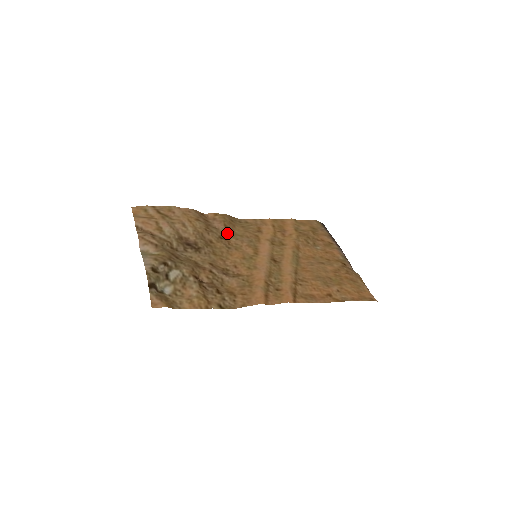
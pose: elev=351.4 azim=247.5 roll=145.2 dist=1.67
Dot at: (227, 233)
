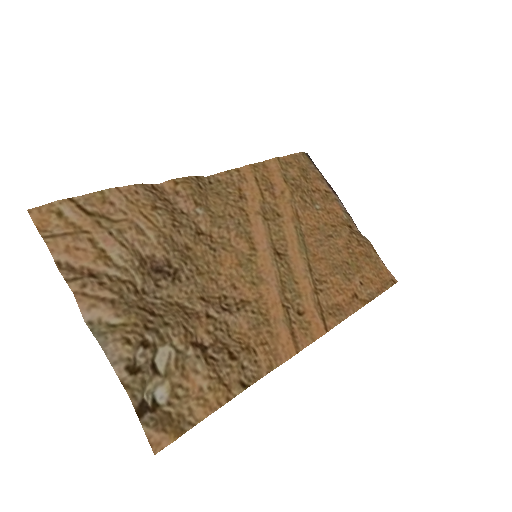
Dot at: (203, 218)
